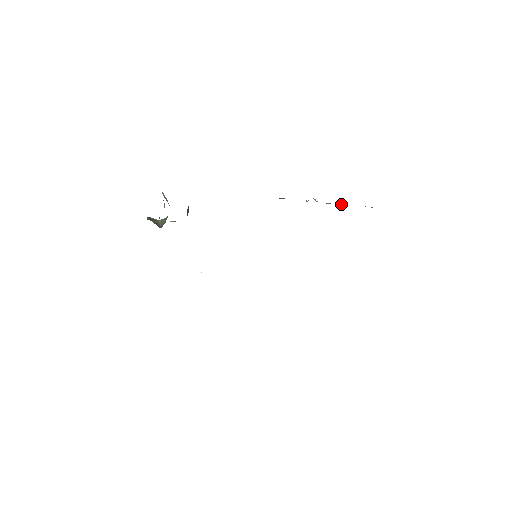
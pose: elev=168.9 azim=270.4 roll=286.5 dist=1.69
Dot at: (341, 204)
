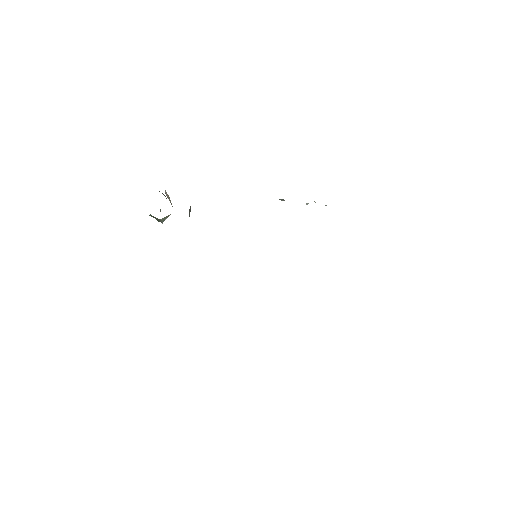
Dot at: occluded
